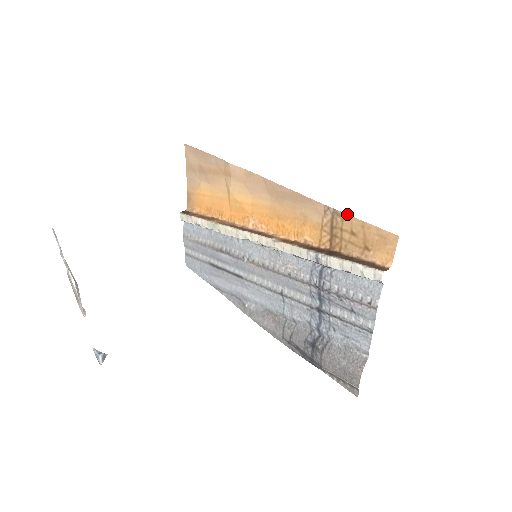
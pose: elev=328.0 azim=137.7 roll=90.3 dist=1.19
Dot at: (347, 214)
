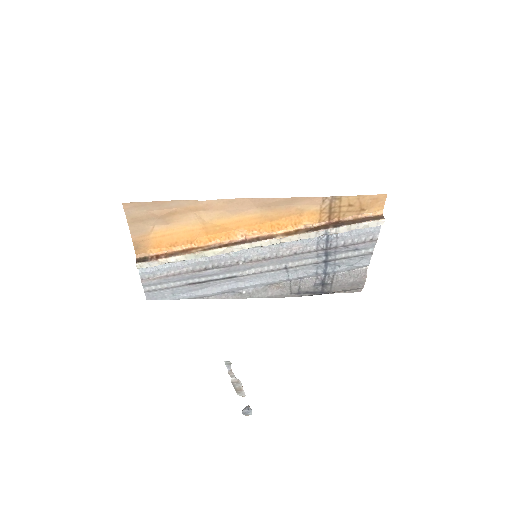
Dot at: (345, 196)
